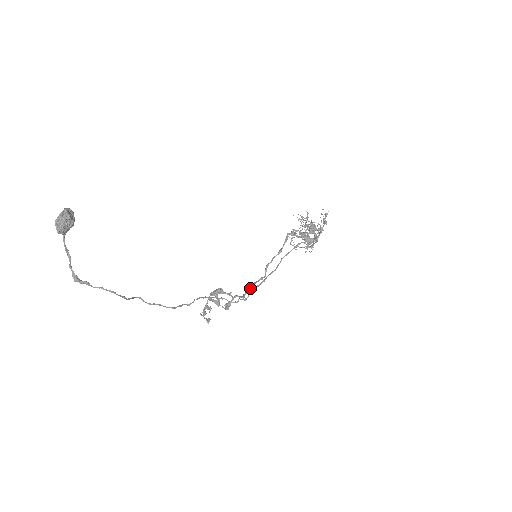
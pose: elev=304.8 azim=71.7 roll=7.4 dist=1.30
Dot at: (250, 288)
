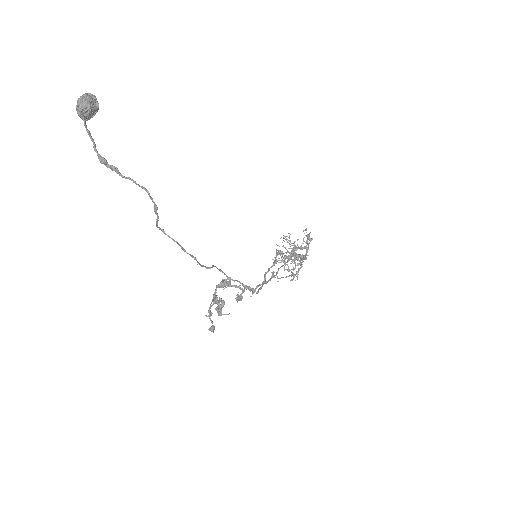
Dot at: (256, 288)
